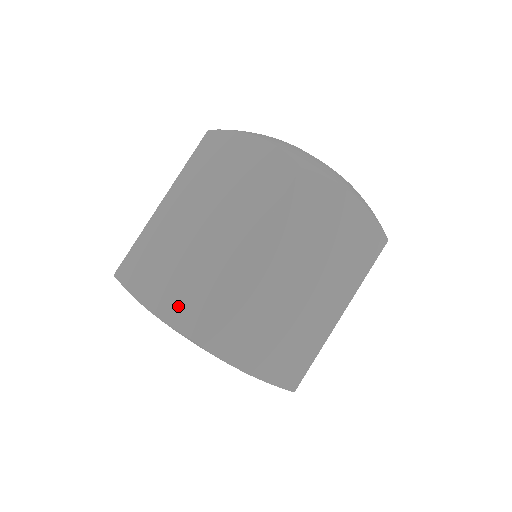
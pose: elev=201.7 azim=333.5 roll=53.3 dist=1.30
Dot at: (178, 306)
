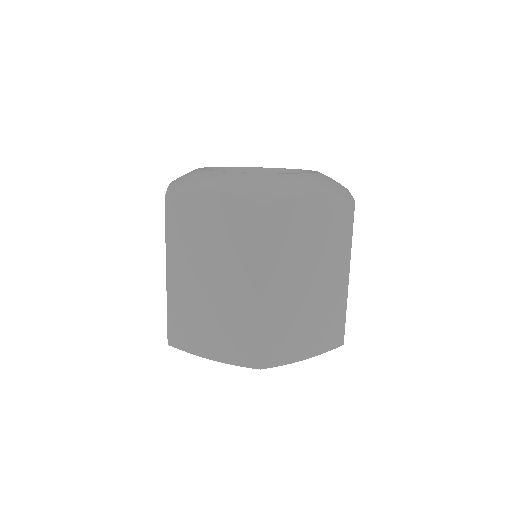
Dot at: occluded
